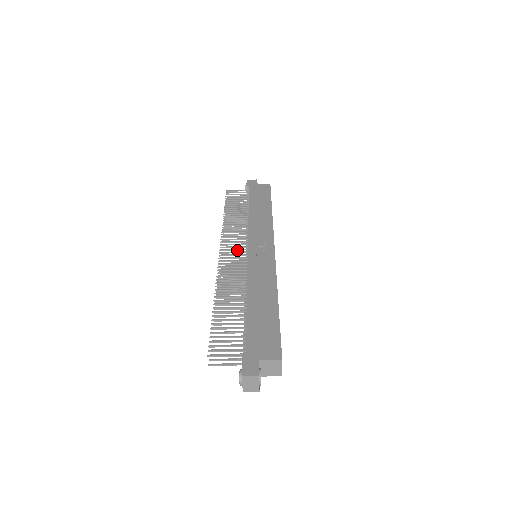
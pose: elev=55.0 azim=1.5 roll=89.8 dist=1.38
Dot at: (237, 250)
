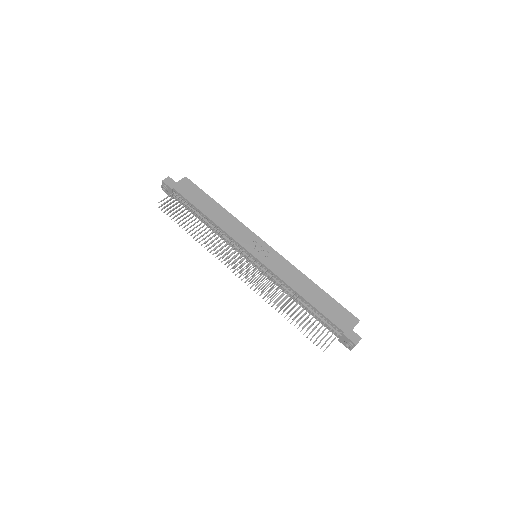
Dot at: occluded
